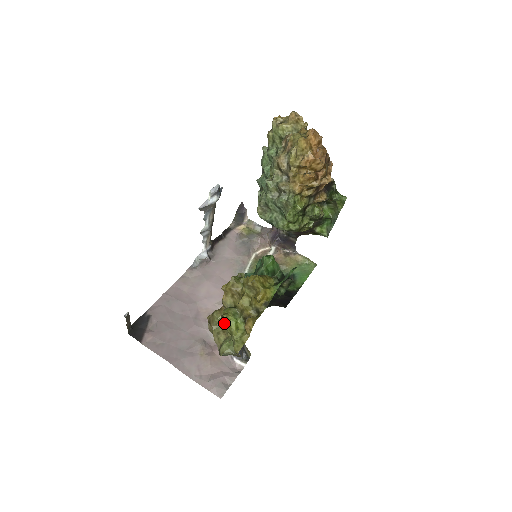
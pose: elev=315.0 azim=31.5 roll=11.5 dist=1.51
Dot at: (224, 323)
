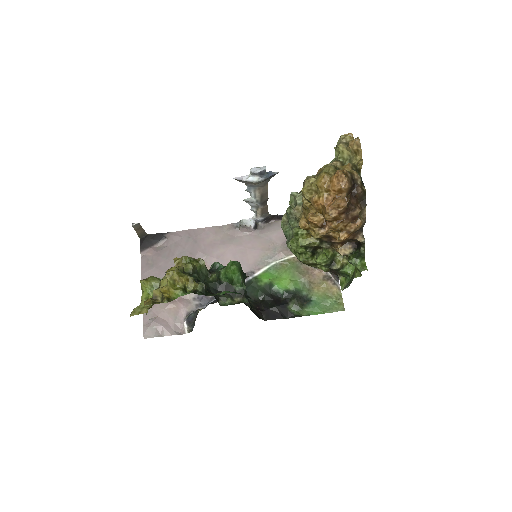
Dot at: (141, 286)
